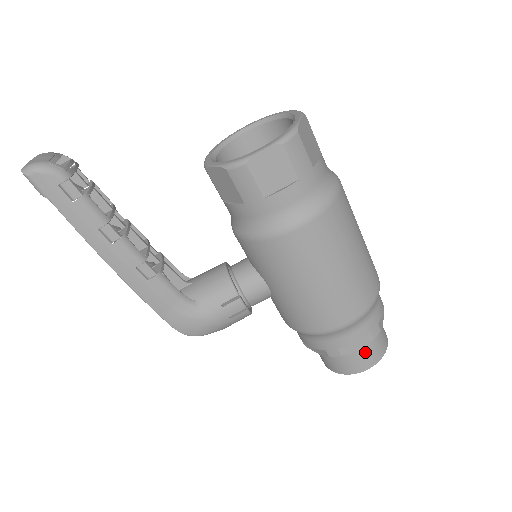
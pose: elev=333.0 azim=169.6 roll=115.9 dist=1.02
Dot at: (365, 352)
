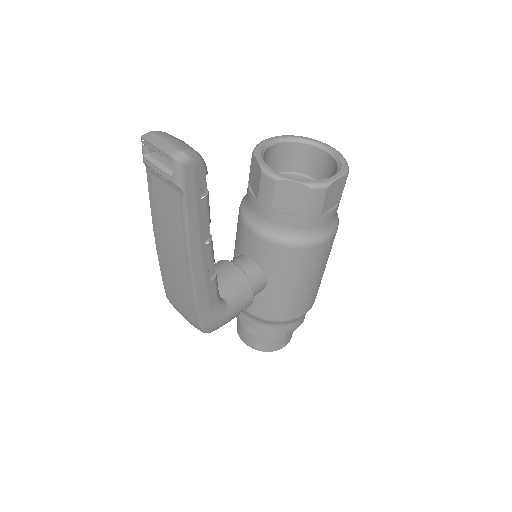
Dot at: occluded
